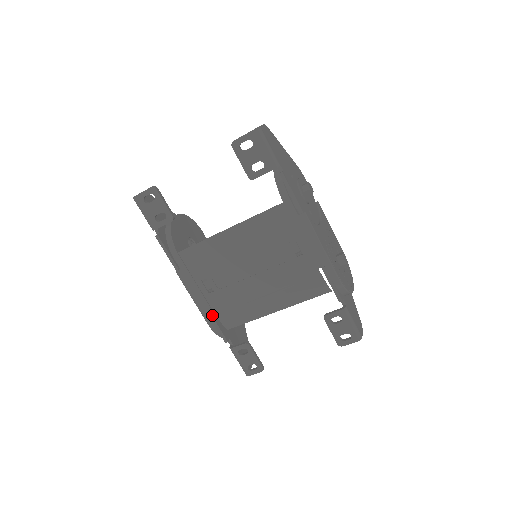
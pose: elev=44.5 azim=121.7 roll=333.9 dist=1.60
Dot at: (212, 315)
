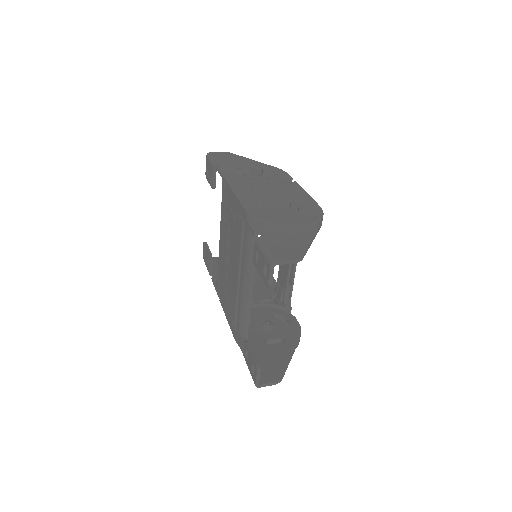
Dot at: (234, 327)
